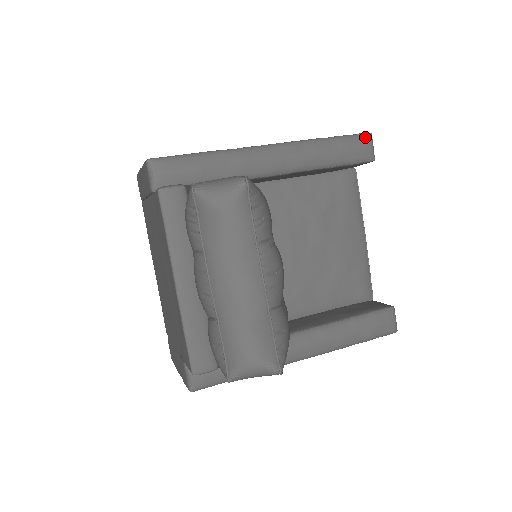
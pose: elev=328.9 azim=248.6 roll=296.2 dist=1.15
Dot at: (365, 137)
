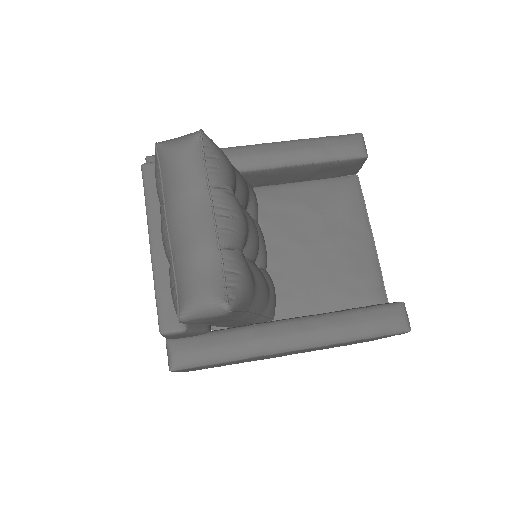
Dot at: (355, 136)
